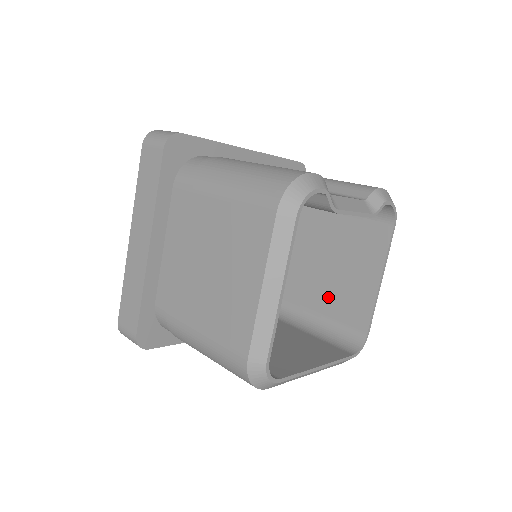
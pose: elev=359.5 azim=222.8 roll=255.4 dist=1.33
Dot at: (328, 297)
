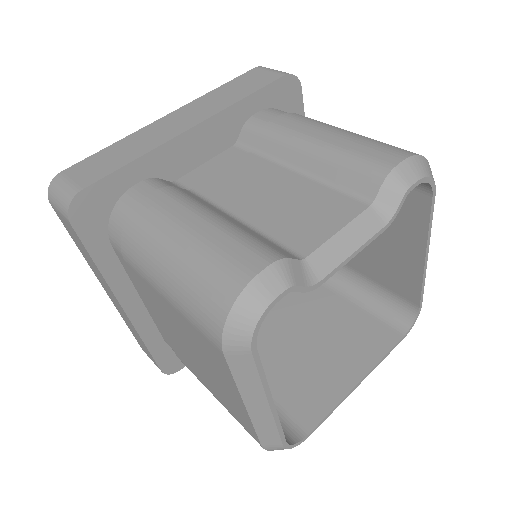
Dot at: (365, 259)
